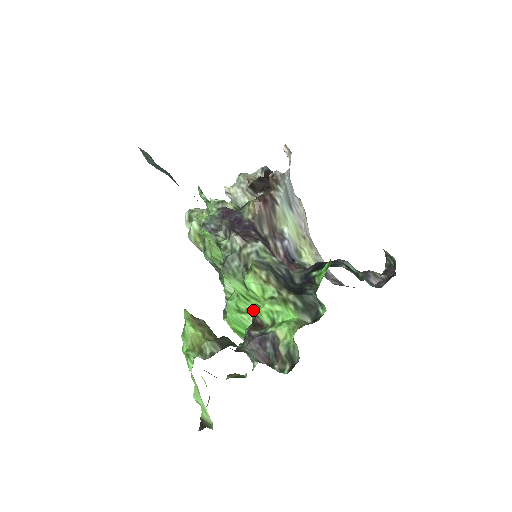
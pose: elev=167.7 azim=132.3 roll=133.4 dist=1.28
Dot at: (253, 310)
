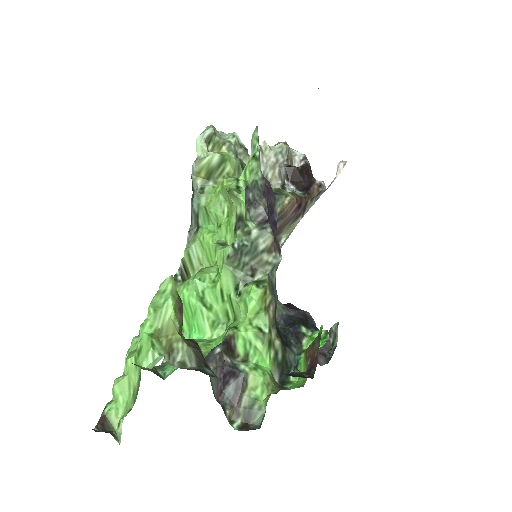
Dot at: (218, 312)
